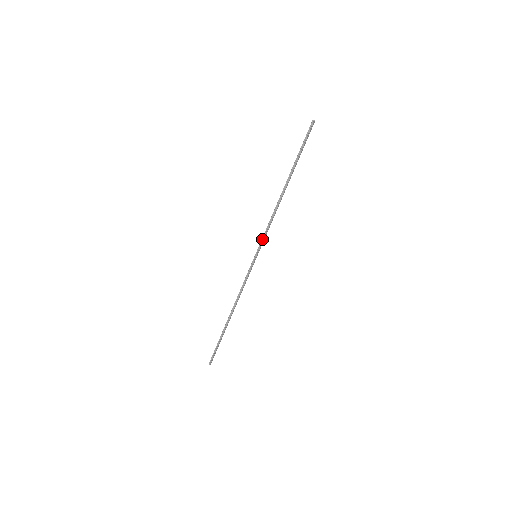
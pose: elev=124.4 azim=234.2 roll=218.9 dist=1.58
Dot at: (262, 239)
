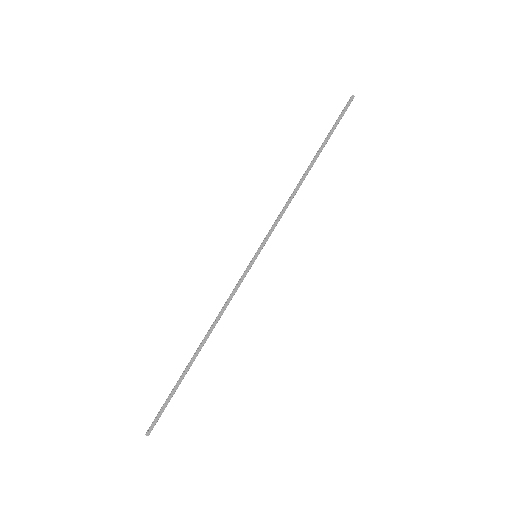
Dot at: (268, 232)
